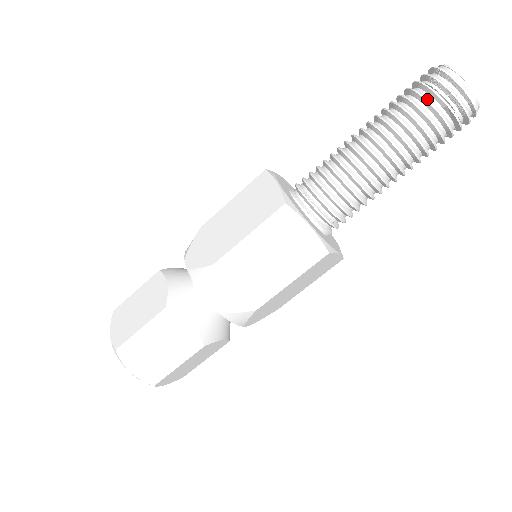
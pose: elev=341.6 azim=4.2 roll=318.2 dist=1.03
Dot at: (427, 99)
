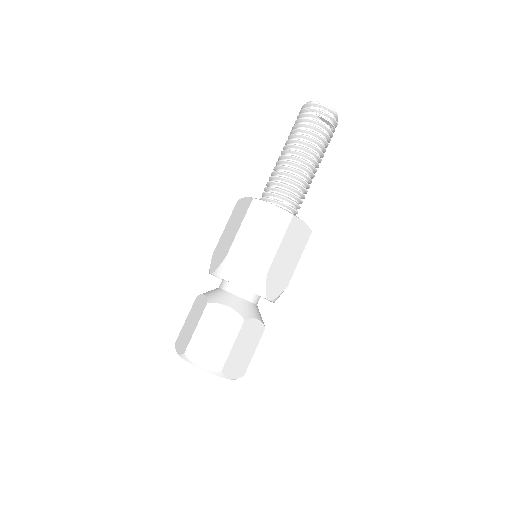
Dot at: (305, 118)
